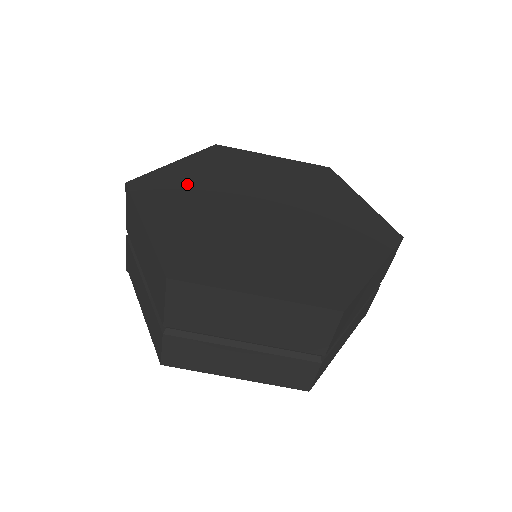
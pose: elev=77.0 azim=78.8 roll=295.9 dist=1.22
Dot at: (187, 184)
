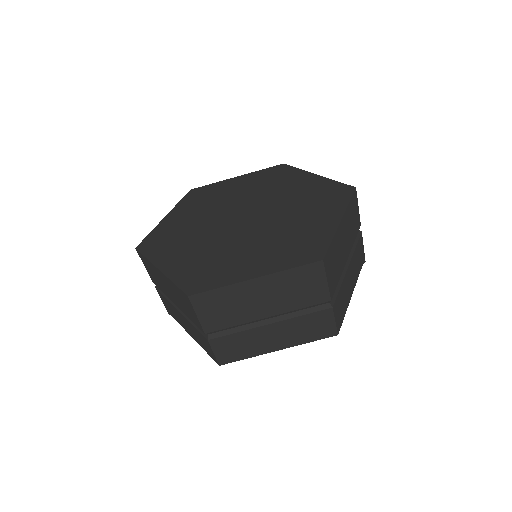
Dot at: (179, 228)
